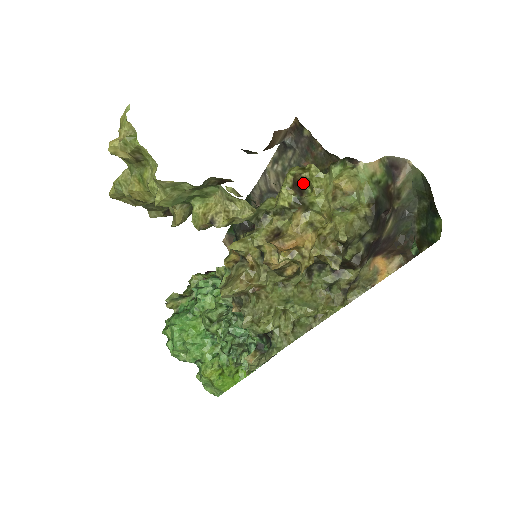
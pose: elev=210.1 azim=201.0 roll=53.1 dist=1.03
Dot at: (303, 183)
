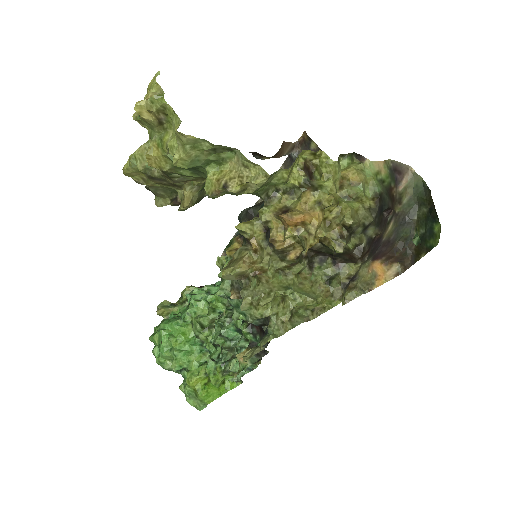
Dot at: (313, 170)
